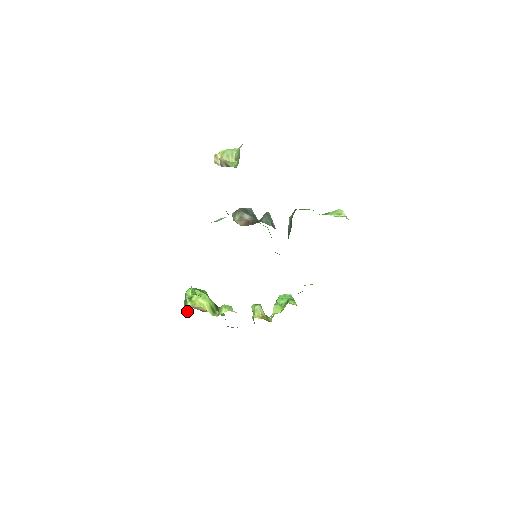
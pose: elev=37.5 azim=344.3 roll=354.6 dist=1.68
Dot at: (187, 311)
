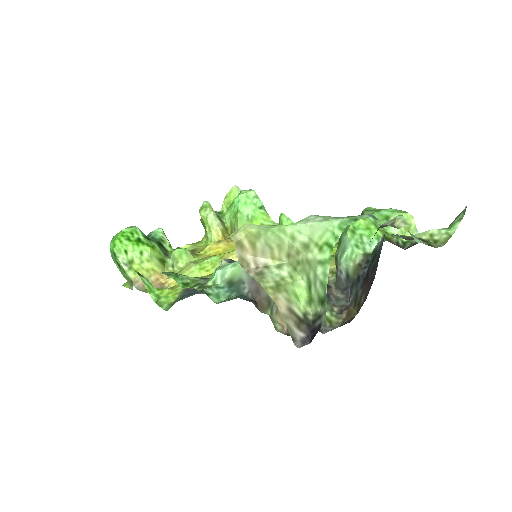
Dot at: (130, 282)
